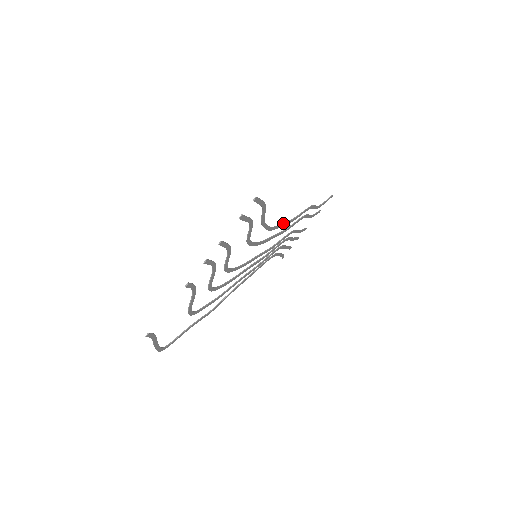
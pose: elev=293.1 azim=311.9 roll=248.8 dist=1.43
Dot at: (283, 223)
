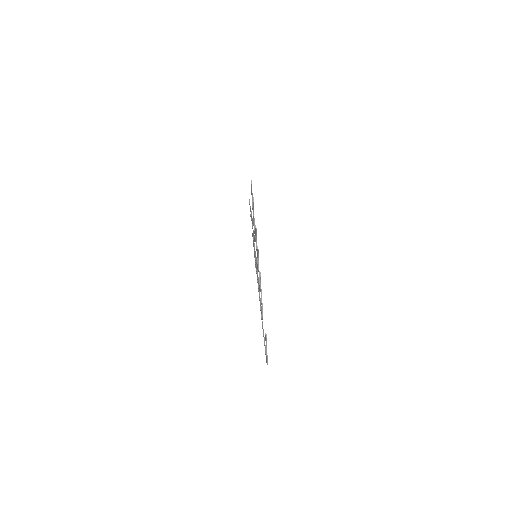
Dot at: (252, 220)
